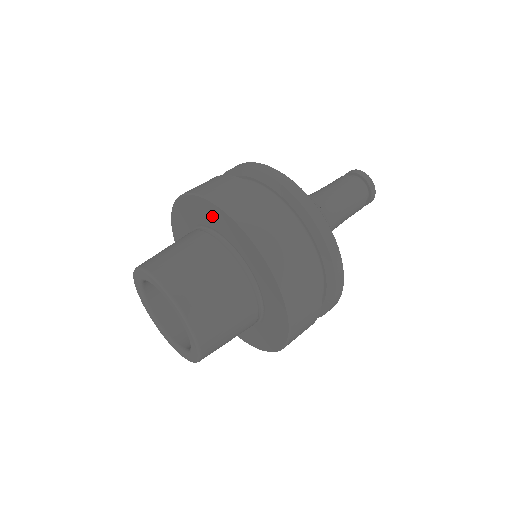
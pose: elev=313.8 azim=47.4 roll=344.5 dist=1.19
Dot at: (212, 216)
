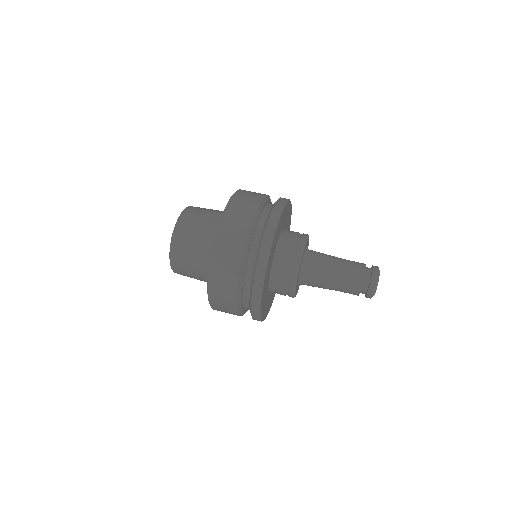
Dot at: occluded
